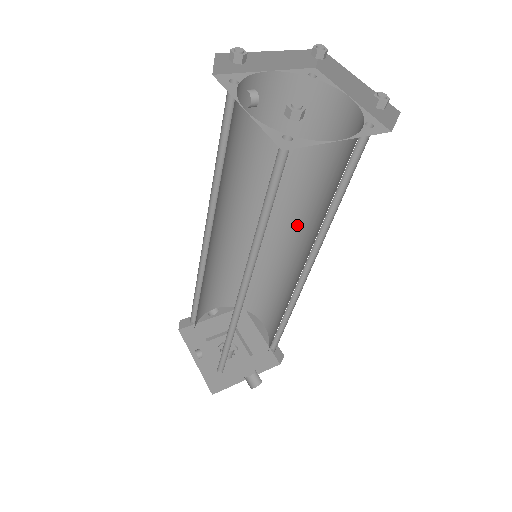
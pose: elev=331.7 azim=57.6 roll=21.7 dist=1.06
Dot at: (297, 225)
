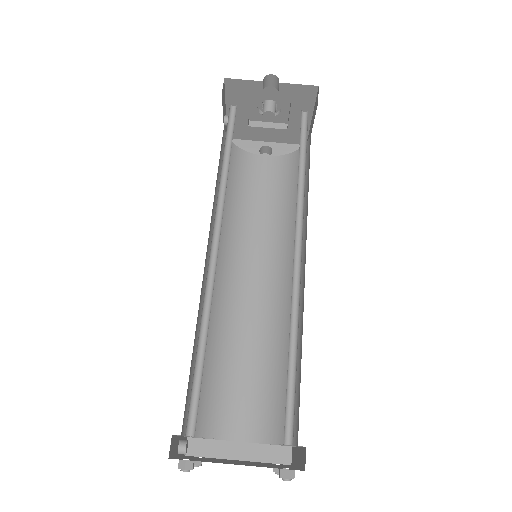
Dot at: occluded
